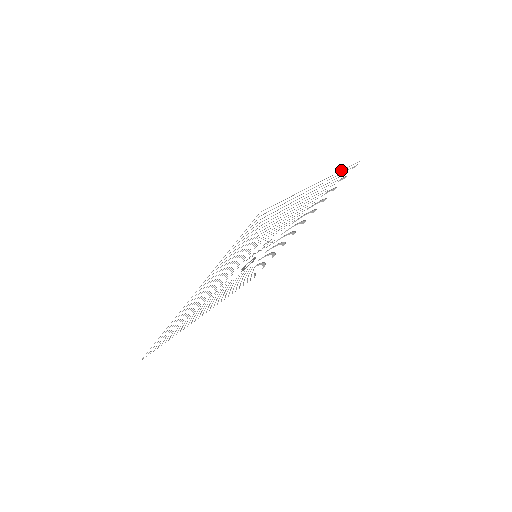
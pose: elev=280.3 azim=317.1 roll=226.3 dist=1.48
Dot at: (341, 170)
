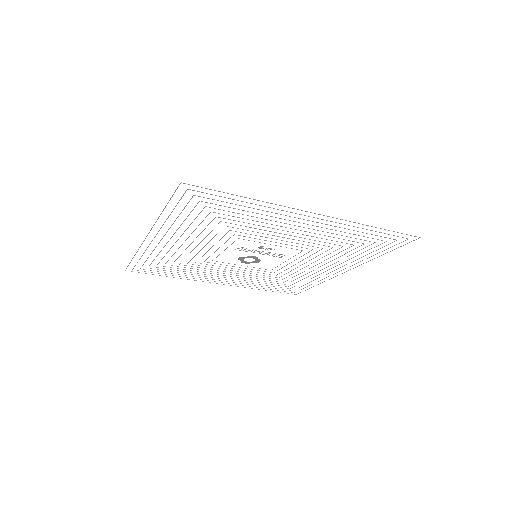
Dot at: occluded
